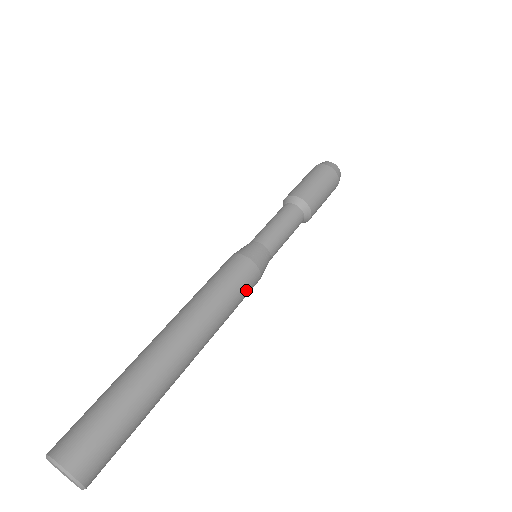
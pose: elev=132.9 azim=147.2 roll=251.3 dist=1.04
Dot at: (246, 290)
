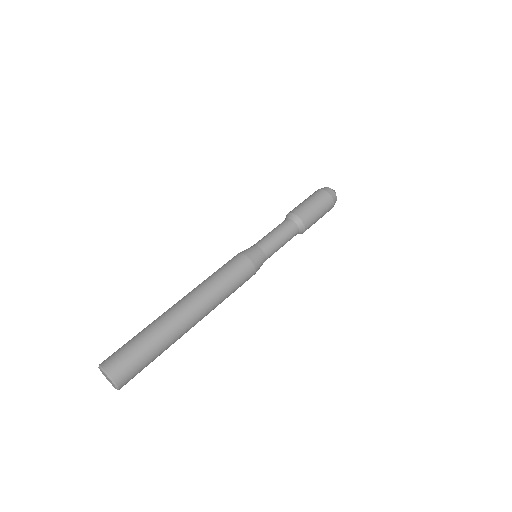
Dot at: (239, 273)
